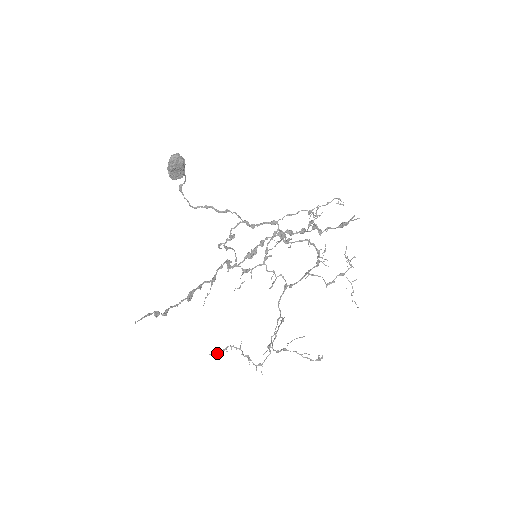
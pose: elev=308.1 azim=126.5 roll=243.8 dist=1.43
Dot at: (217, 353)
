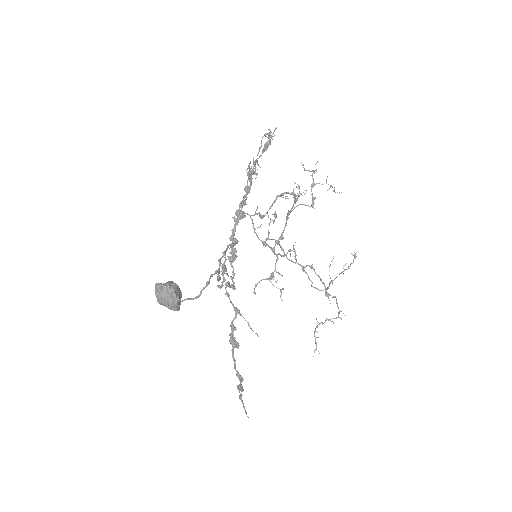
Dot at: (316, 349)
